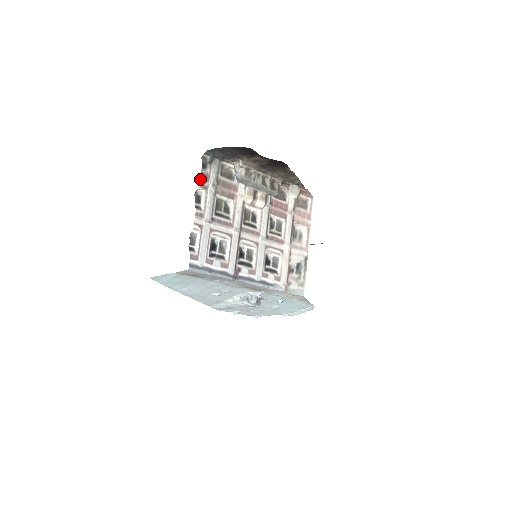
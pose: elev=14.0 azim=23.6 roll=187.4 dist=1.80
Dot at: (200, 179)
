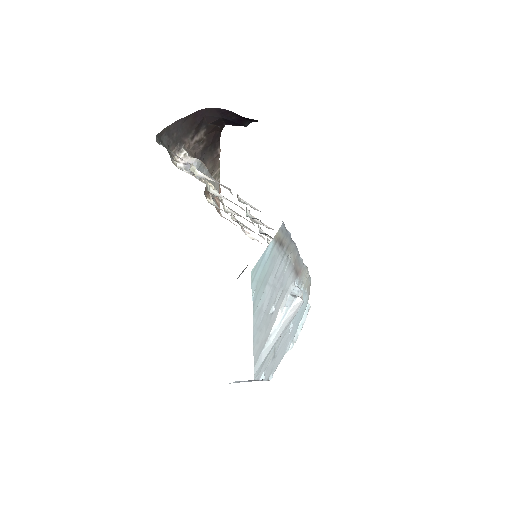
Dot at: occluded
